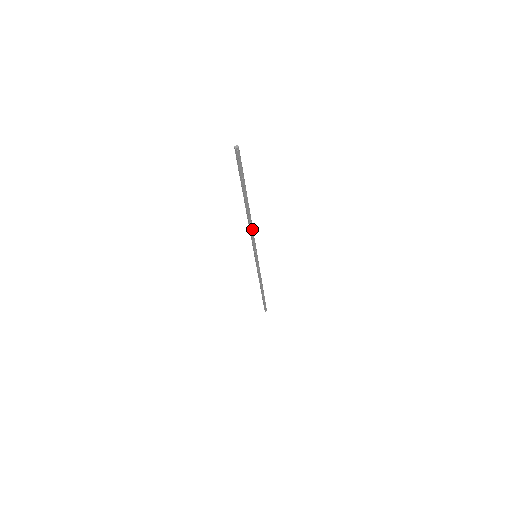
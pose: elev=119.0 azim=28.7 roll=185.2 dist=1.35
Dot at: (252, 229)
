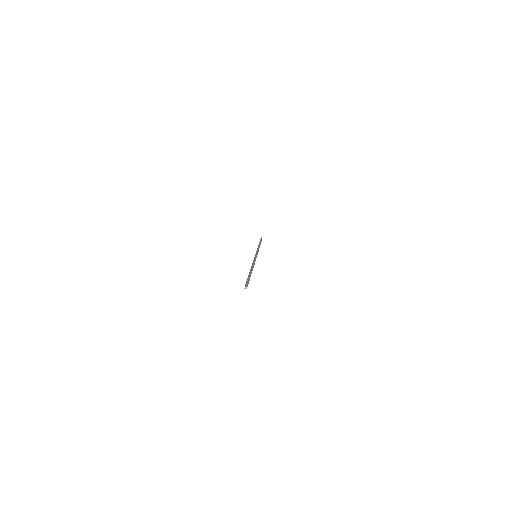
Dot at: (254, 264)
